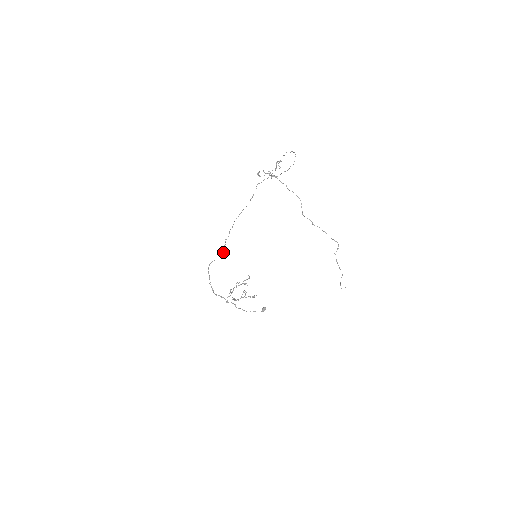
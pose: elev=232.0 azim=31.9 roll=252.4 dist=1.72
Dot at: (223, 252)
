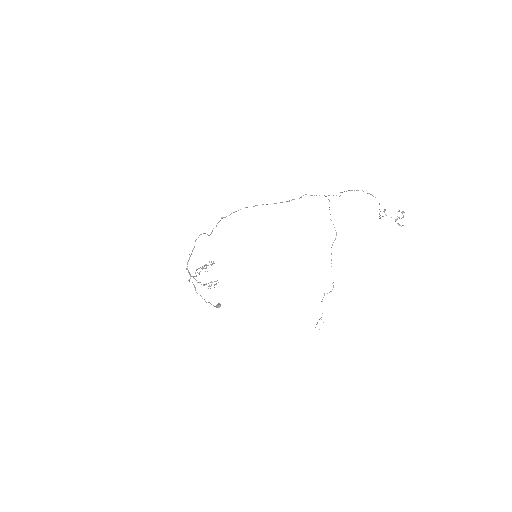
Dot at: occluded
